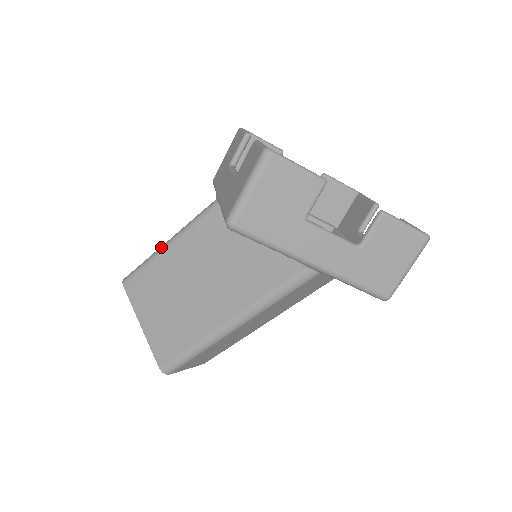
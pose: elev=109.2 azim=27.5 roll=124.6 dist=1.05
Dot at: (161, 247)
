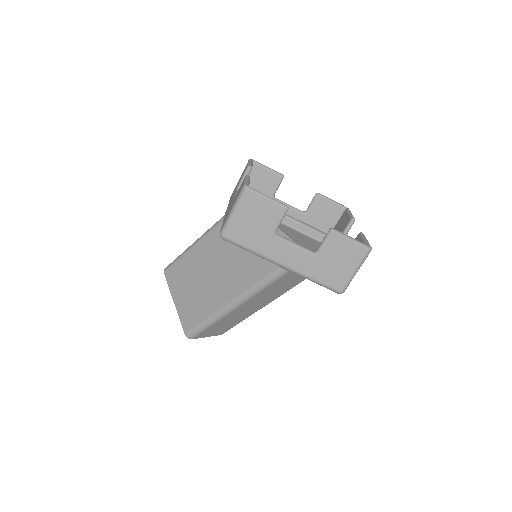
Dot at: (189, 247)
